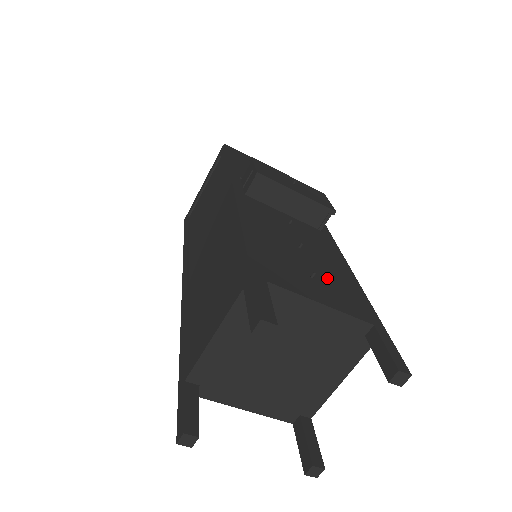
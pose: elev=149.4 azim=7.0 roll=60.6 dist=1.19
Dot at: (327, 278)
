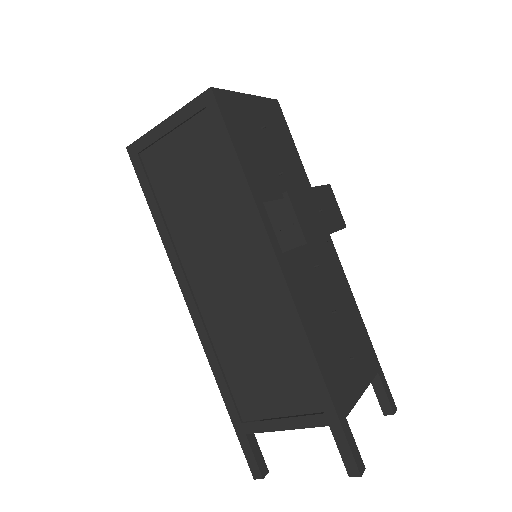
Dot at: (353, 342)
